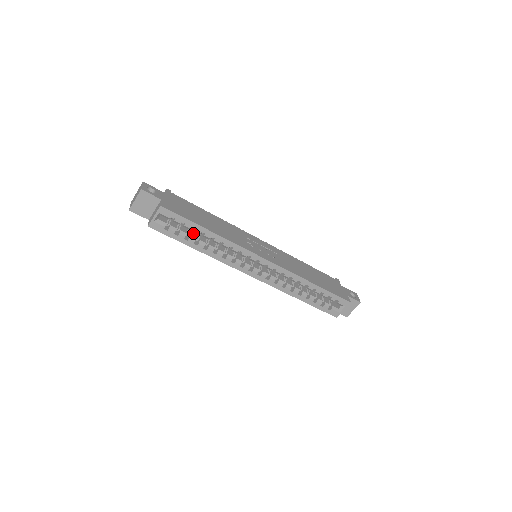
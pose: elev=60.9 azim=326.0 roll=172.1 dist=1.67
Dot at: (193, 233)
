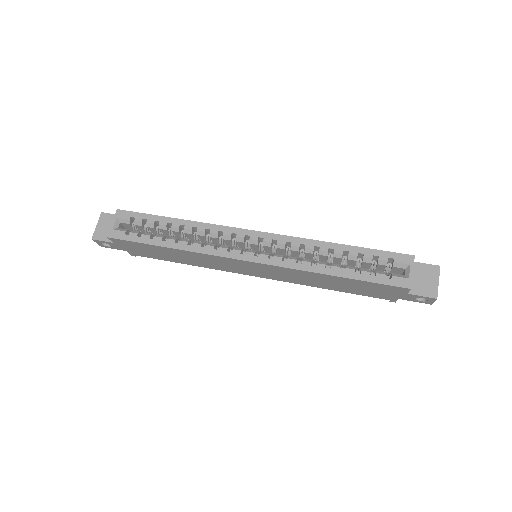
Dot at: occluded
